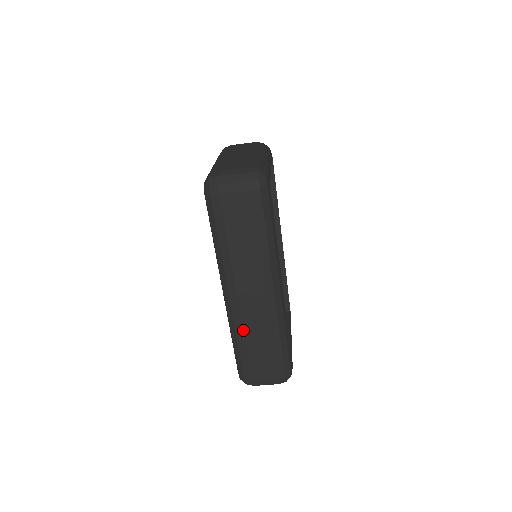
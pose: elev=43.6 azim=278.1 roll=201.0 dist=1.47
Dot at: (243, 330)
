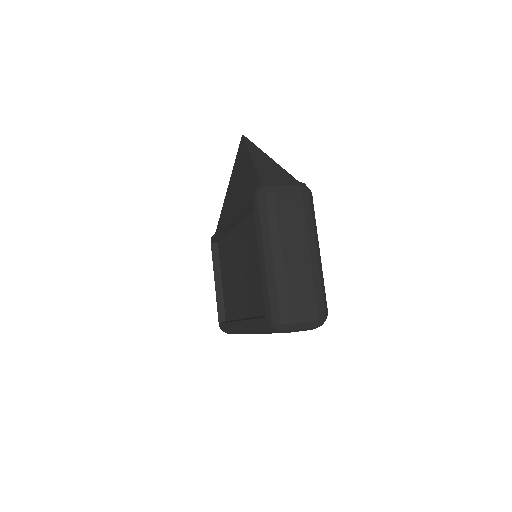
Dot at: occluded
